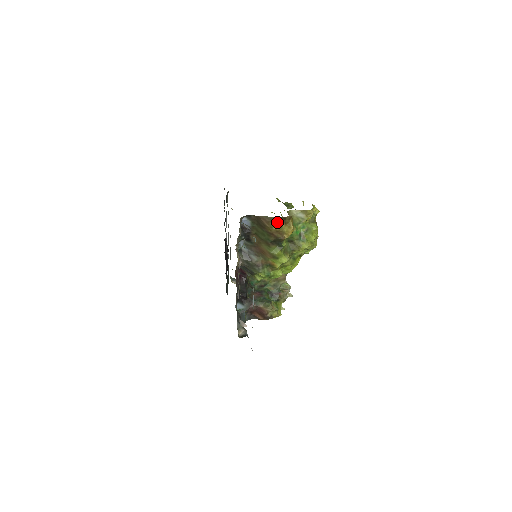
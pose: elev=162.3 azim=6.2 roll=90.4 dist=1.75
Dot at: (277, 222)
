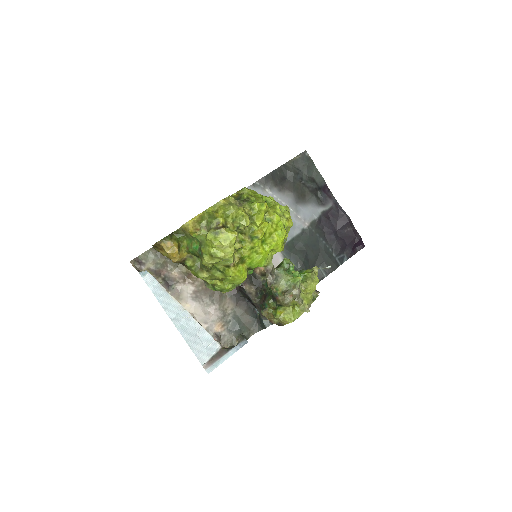
Dot at: (157, 250)
